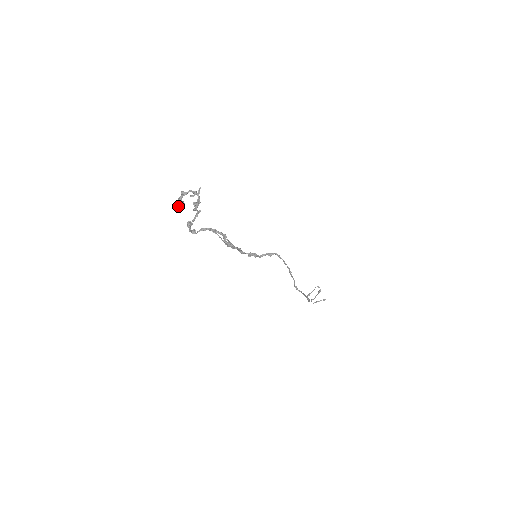
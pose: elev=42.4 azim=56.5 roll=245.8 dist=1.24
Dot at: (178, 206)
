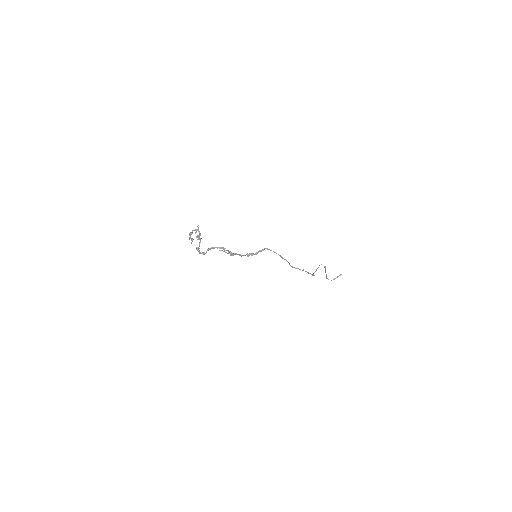
Dot at: (191, 243)
